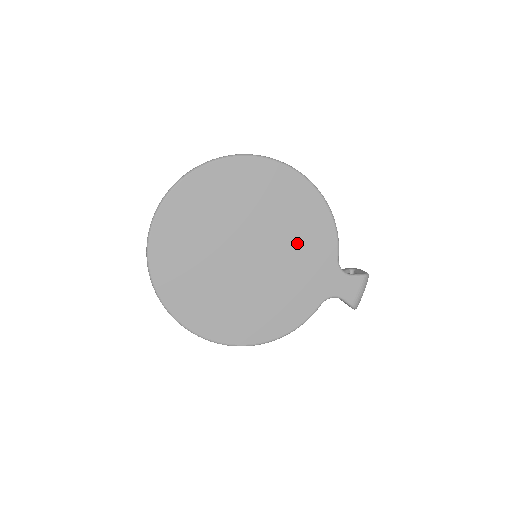
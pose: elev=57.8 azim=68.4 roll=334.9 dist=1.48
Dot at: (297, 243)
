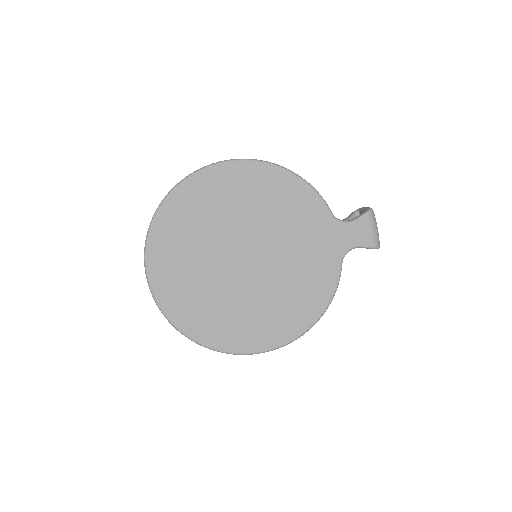
Dot at: (284, 223)
